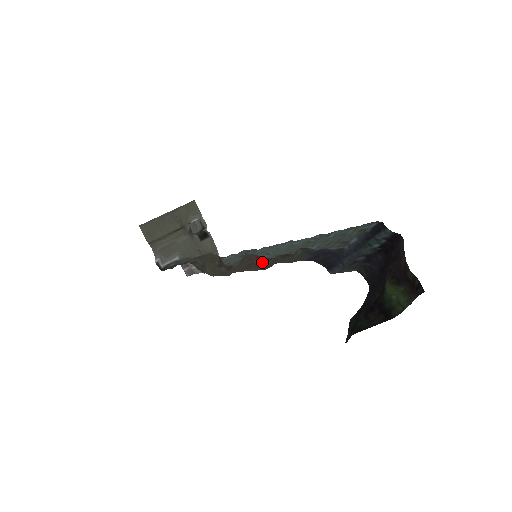
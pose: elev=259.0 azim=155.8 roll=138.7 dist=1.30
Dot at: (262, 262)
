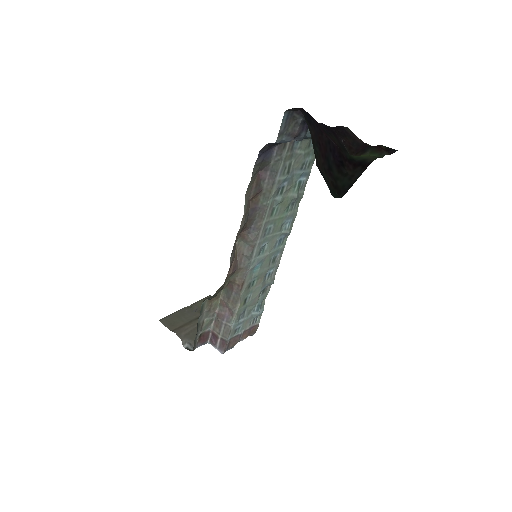
Dot at: (245, 224)
